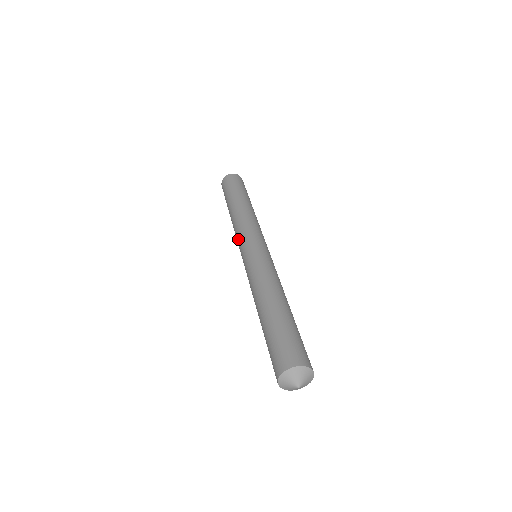
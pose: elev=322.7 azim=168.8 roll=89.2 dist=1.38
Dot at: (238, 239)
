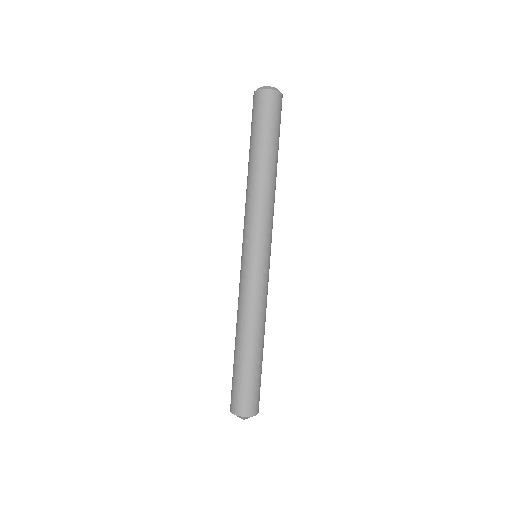
Dot at: (246, 227)
